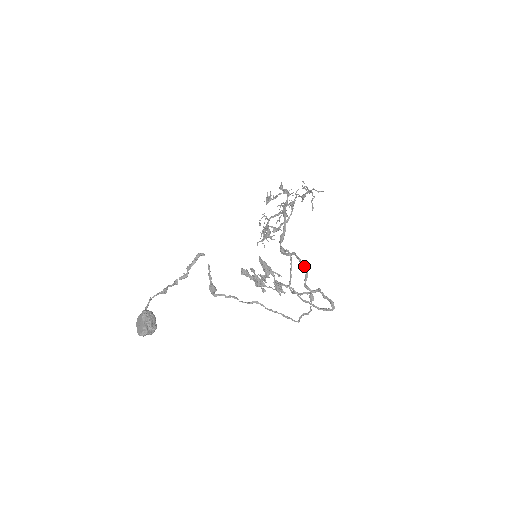
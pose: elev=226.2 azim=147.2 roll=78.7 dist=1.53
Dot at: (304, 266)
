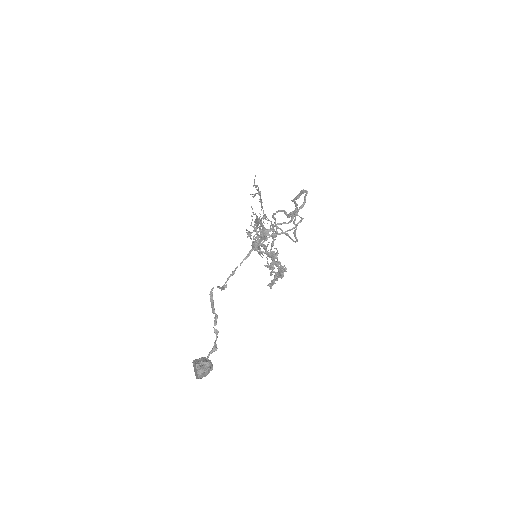
Dot at: (278, 211)
